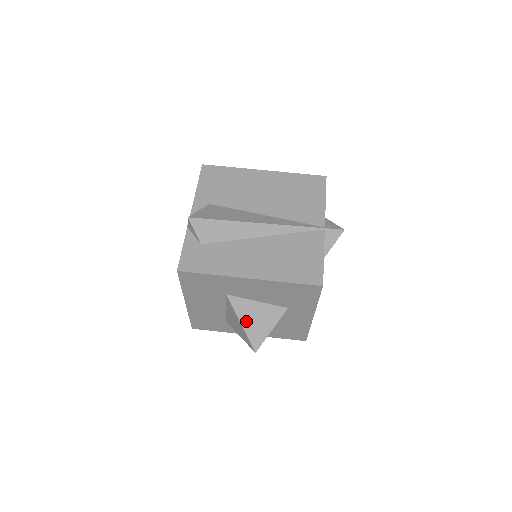
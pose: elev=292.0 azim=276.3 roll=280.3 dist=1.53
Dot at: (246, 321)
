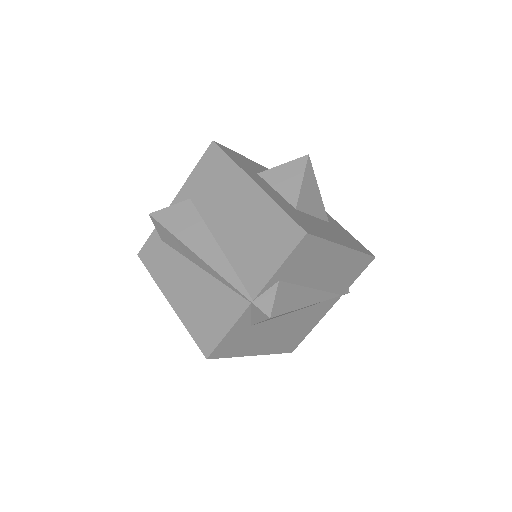
Dot at: occluded
